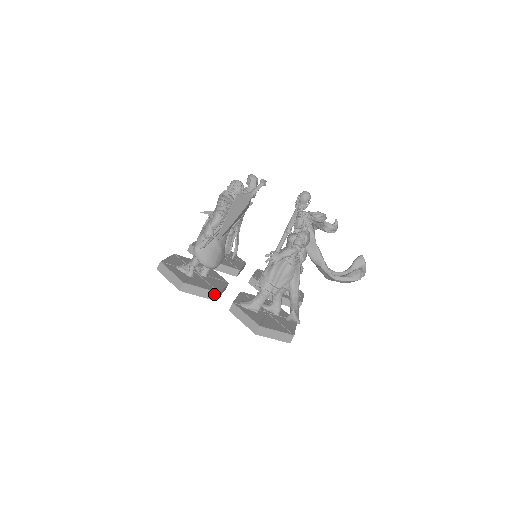
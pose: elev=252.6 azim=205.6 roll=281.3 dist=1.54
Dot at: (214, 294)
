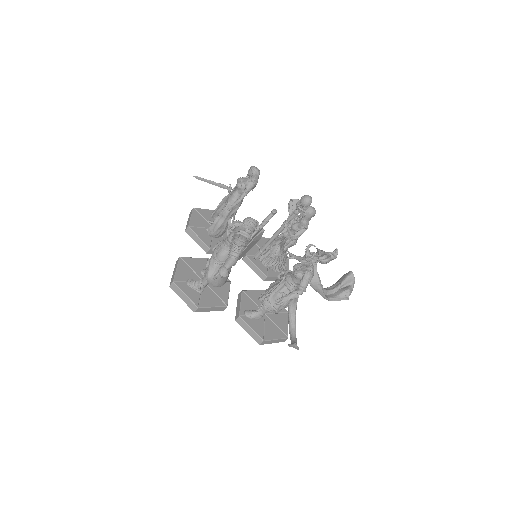
Dot at: (223, 308)
